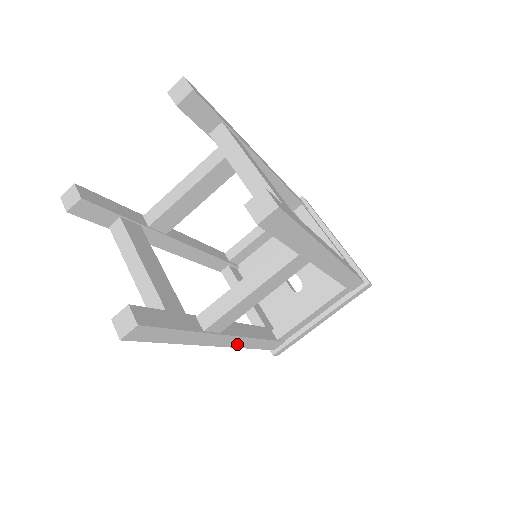
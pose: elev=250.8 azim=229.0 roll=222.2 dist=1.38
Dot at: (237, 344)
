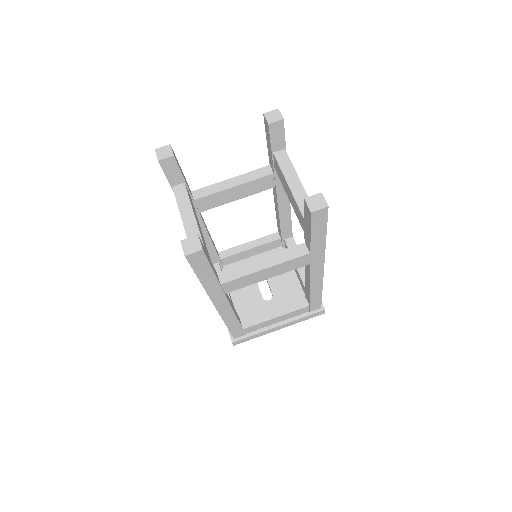
Dot at: (224, 313)
